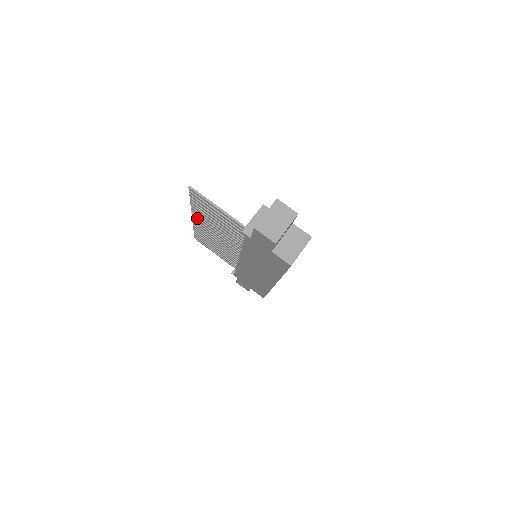
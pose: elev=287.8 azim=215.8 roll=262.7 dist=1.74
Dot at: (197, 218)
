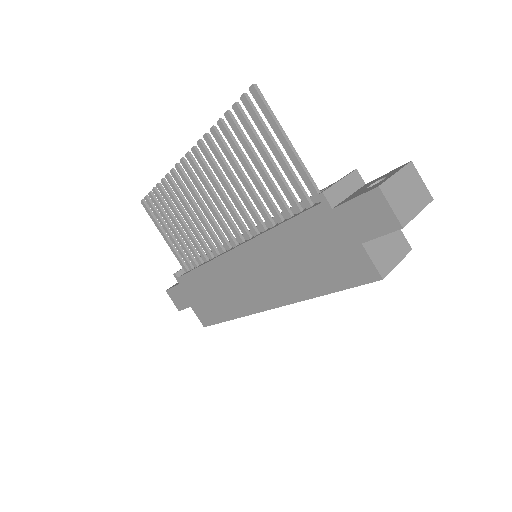
Dot at: (194, 160)
